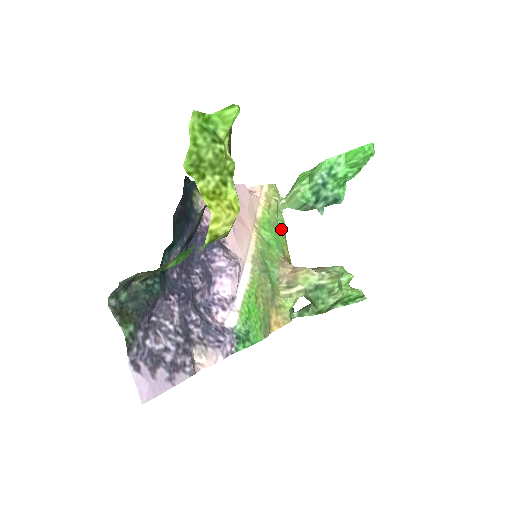
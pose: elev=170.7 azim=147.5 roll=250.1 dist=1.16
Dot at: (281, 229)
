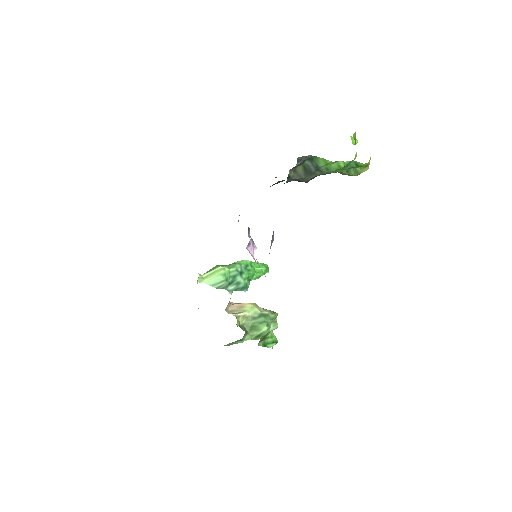
Dot at: occluded
